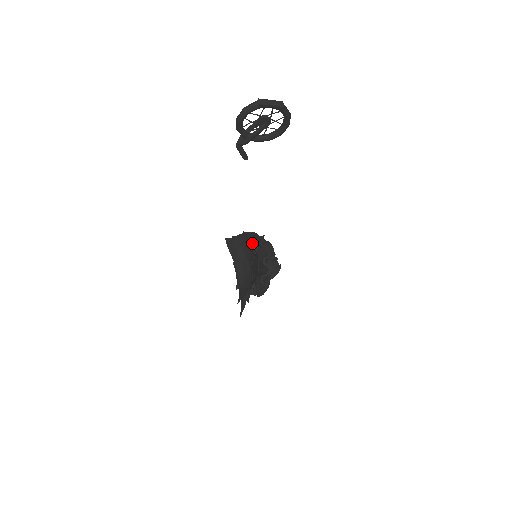
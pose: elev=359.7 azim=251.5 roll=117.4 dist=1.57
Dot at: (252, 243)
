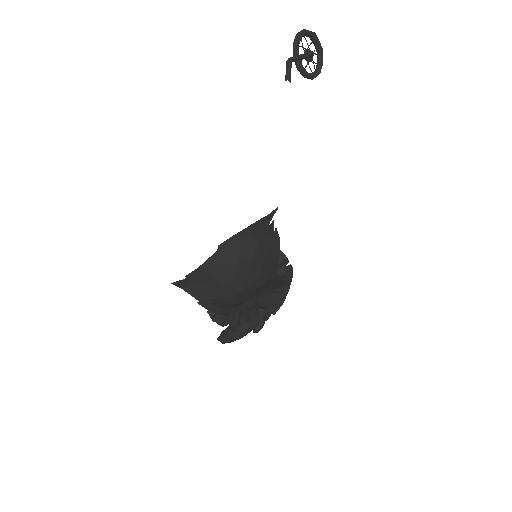
Dot at: (252, 234)
